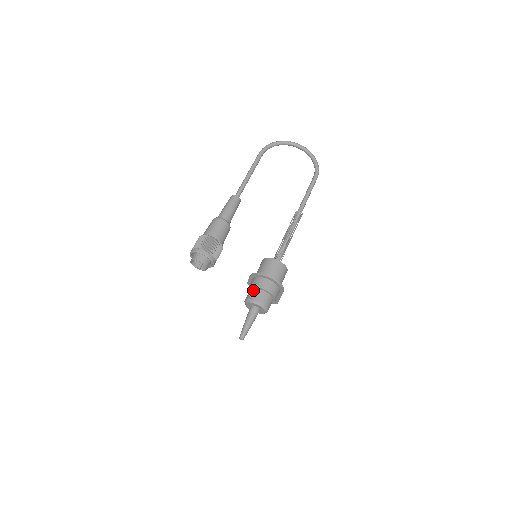
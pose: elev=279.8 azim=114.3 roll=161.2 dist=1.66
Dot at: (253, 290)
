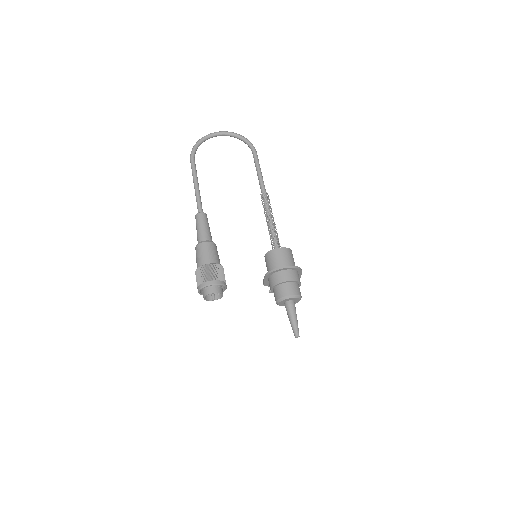
Dot at: (278, 288)
